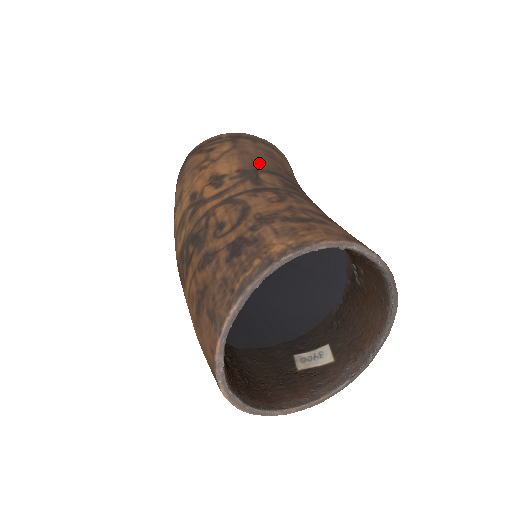
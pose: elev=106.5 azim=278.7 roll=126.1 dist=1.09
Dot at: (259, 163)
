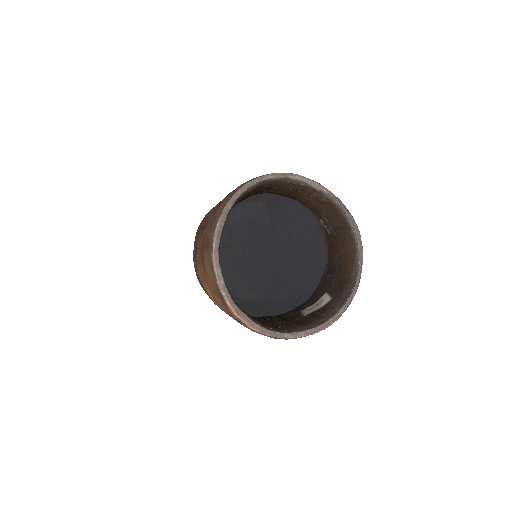
Dot at: occluded
